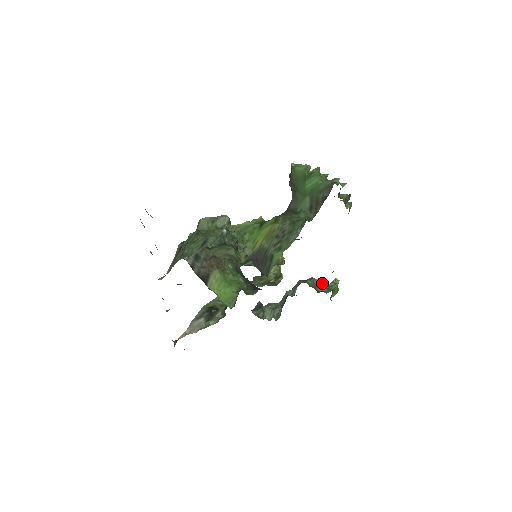
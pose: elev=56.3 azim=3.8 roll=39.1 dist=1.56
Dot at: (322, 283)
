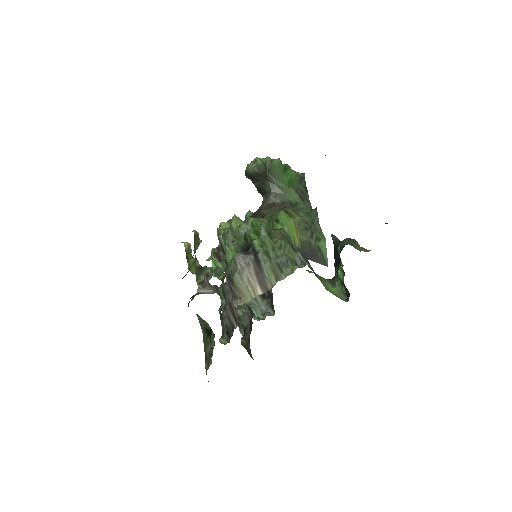
Dot at: occluded
